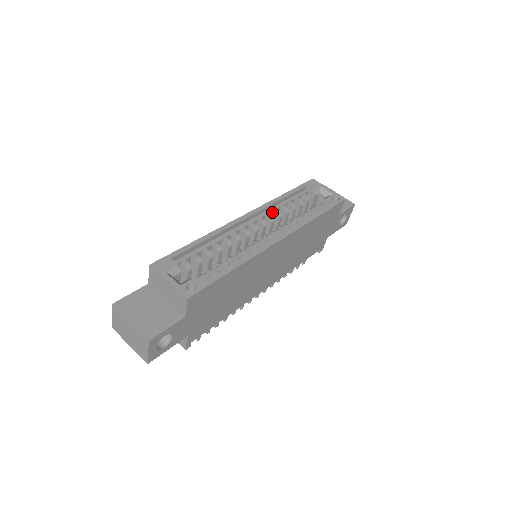
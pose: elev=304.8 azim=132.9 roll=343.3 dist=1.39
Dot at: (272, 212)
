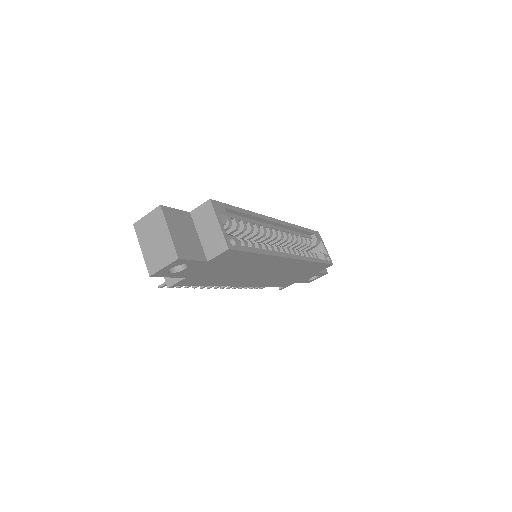
Dot at: (288, 233)
